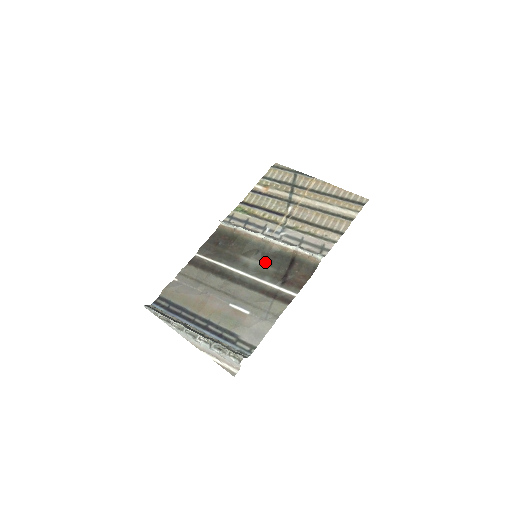
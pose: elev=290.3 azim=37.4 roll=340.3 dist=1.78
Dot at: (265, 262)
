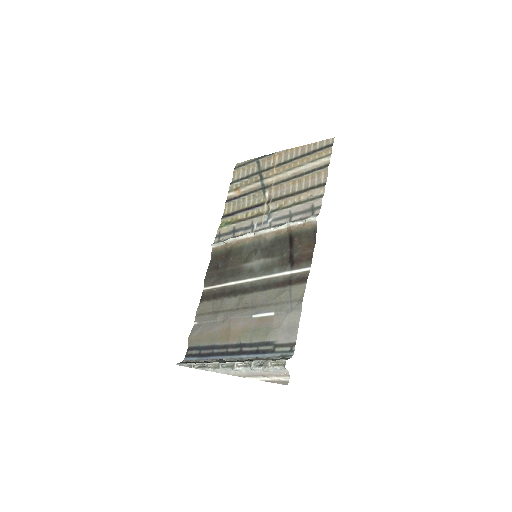
Dot at: (267, 256)
